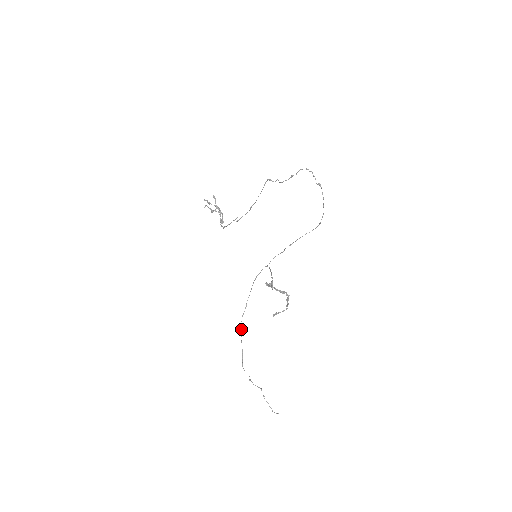
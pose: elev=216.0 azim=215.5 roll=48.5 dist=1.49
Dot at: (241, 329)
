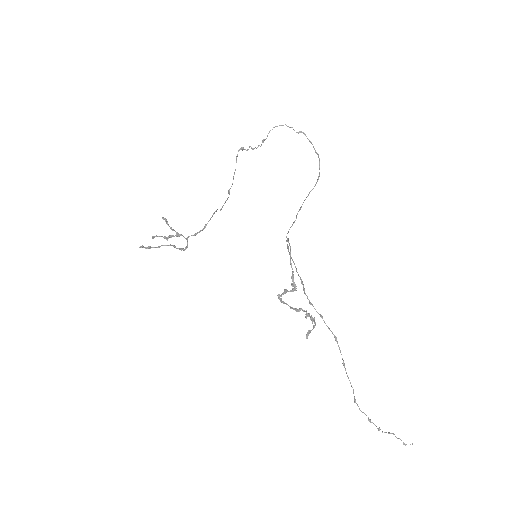
Dot at: (314, 308)
